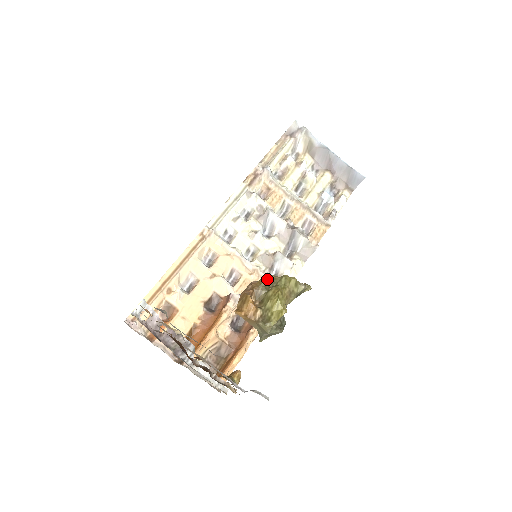
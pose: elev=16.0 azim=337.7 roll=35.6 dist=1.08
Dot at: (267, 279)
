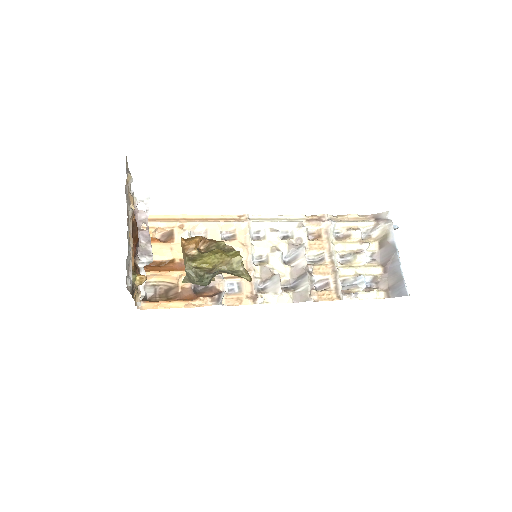
Dot at: (227, 245)
